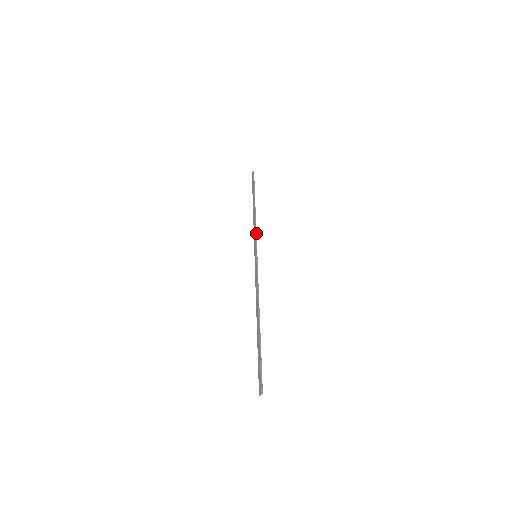
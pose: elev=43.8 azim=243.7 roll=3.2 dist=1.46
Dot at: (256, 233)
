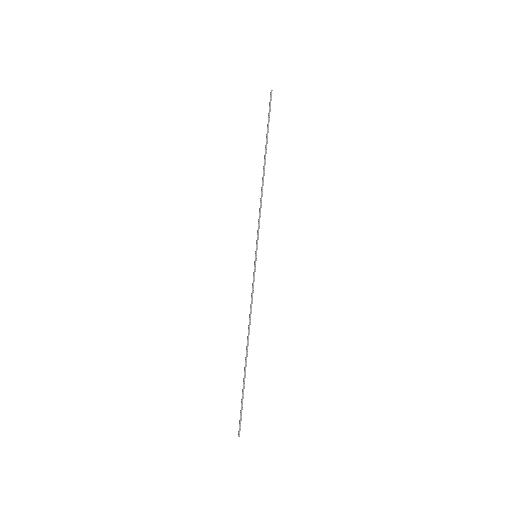
Dot at: occluded
